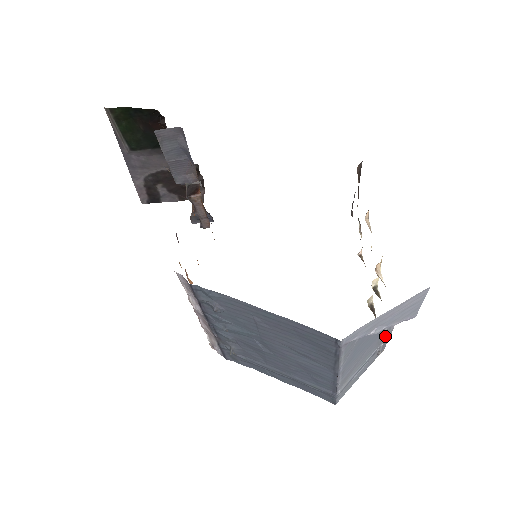
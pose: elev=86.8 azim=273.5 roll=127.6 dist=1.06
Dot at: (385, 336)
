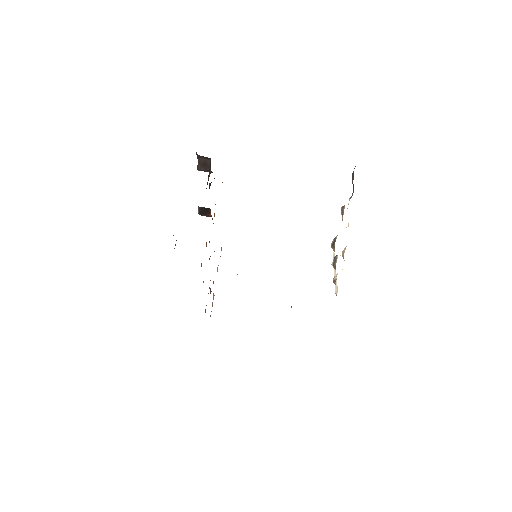
Dot at: occluded
